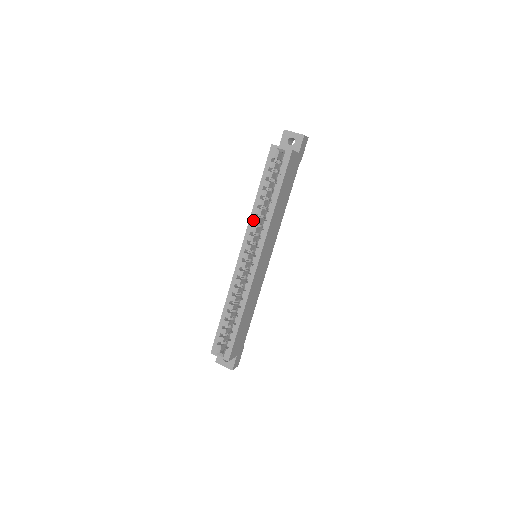
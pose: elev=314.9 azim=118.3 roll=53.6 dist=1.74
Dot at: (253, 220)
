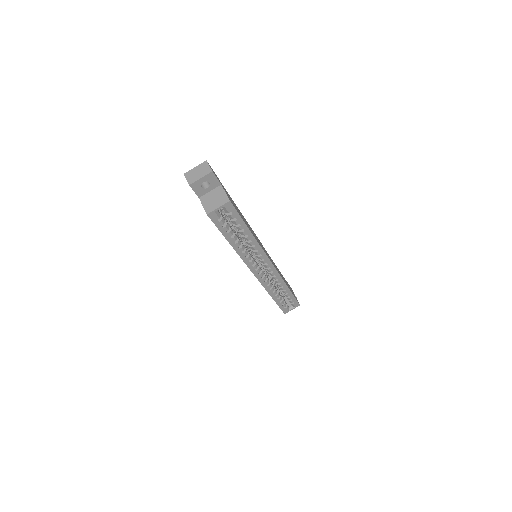
Dot at: (244, 256)
